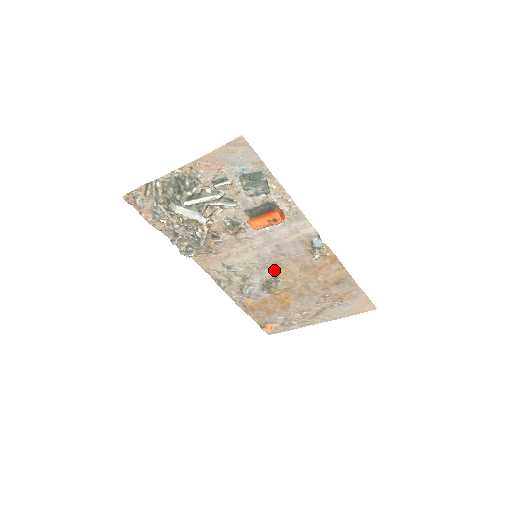
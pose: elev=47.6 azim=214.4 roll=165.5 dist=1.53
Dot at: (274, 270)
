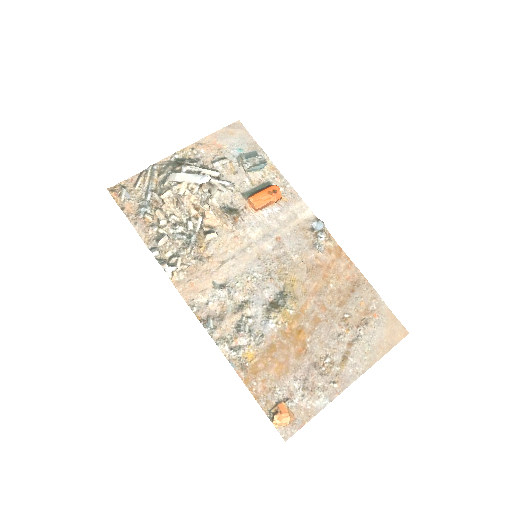
Dot at: (278, 281)
